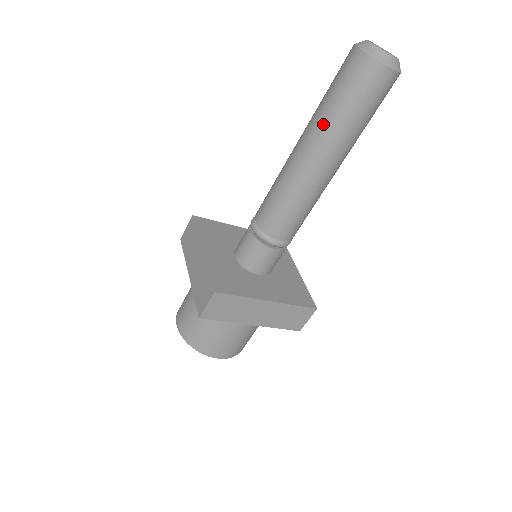
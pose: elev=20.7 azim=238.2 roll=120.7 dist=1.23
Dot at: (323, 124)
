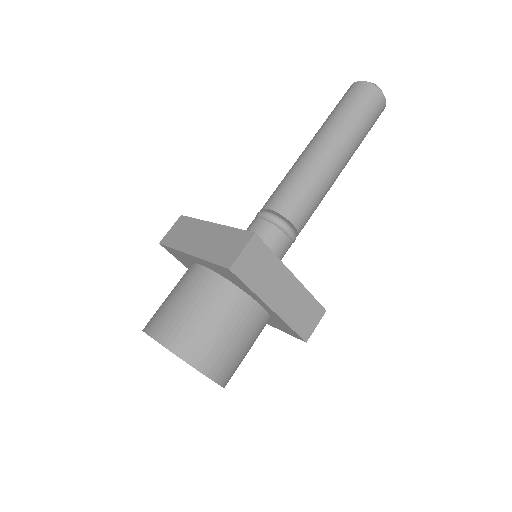
Dot at: (337, 124)
